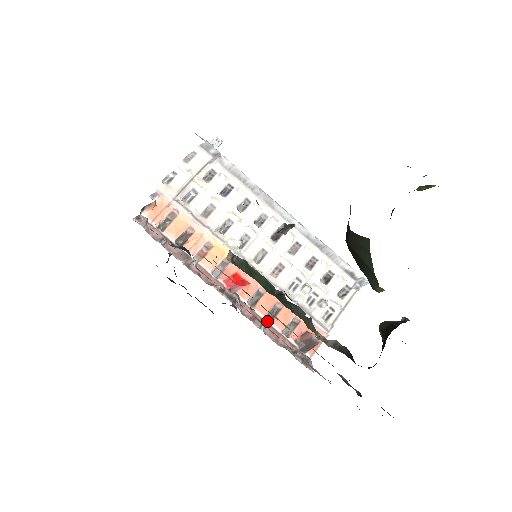
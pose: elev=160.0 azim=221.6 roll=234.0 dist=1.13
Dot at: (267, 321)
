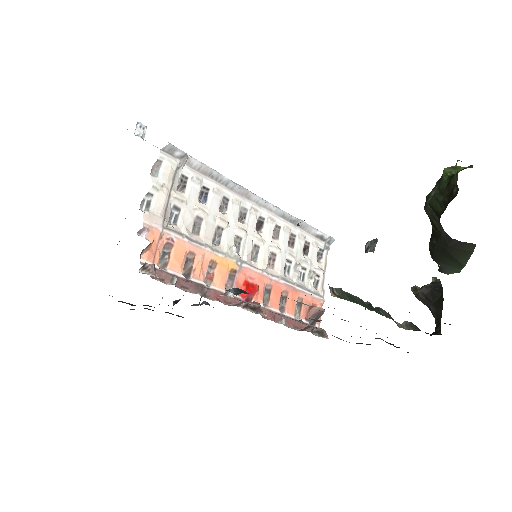
Dot at: (282, 314)
